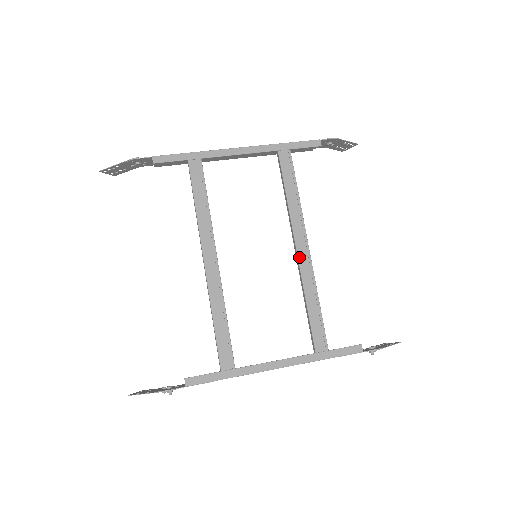
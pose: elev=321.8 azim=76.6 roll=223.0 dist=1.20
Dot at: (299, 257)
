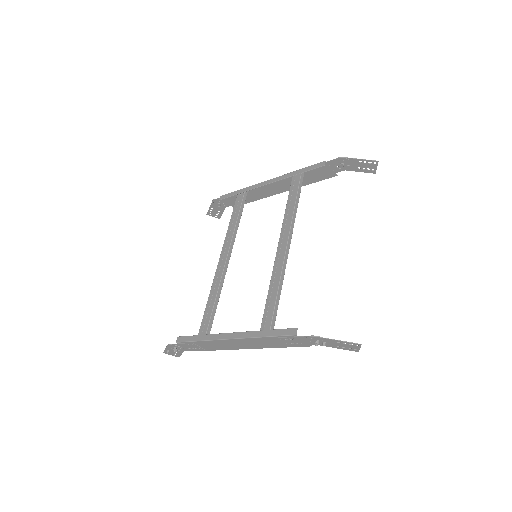
Dot at: (277, 252)
